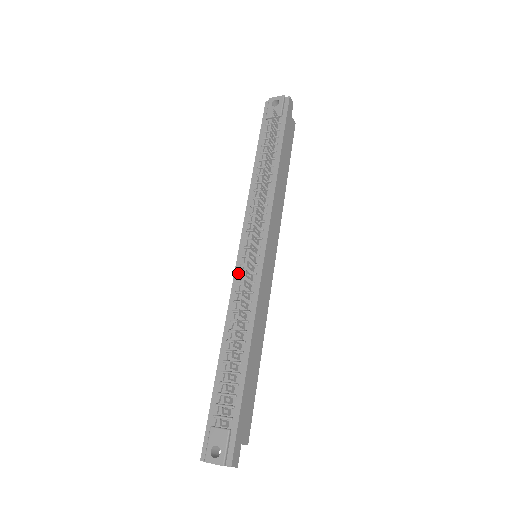
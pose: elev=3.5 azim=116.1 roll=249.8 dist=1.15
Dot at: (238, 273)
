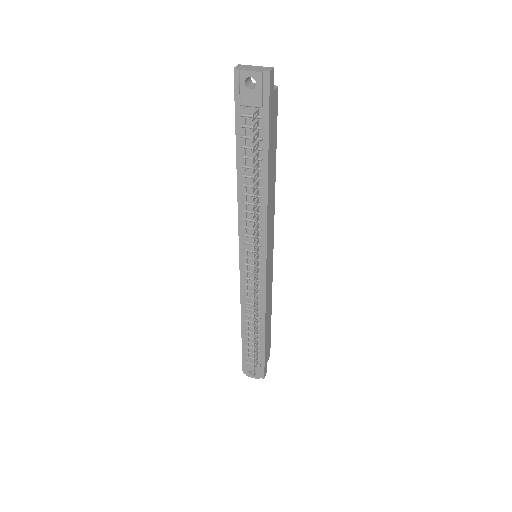
Dot at: (244, 278)
